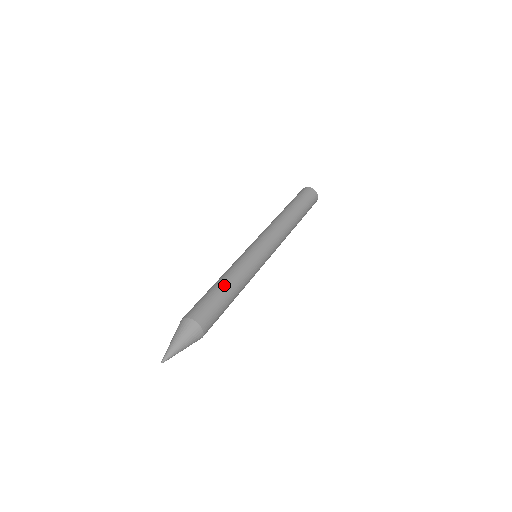
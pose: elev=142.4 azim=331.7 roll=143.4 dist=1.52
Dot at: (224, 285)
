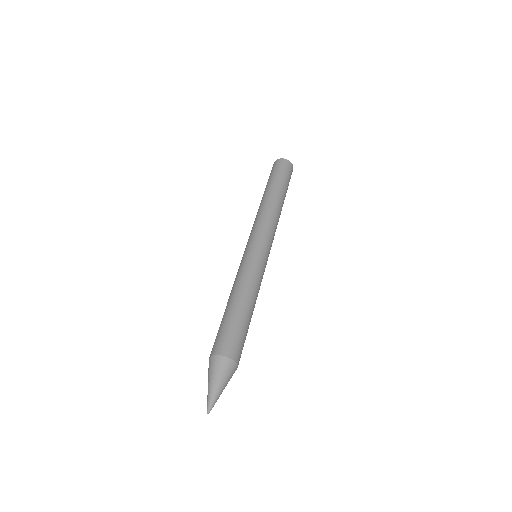
Dot at: (230, 304)
